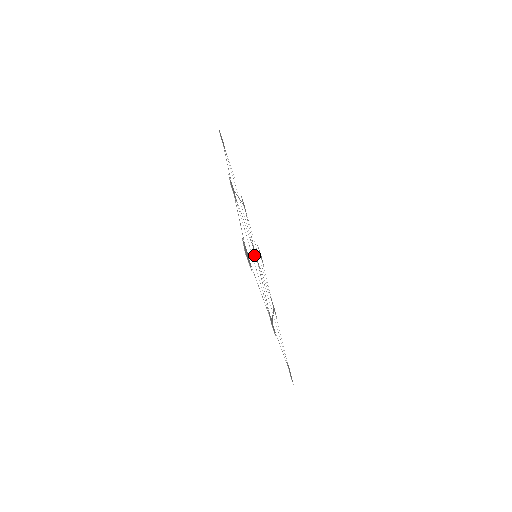
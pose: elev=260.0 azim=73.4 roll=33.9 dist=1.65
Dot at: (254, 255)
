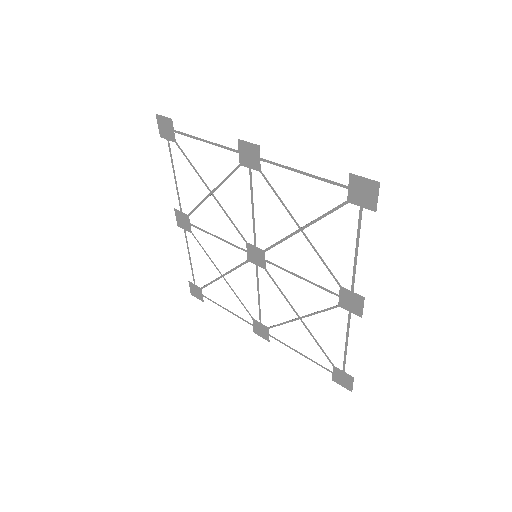
Dot at: (274, 244)
